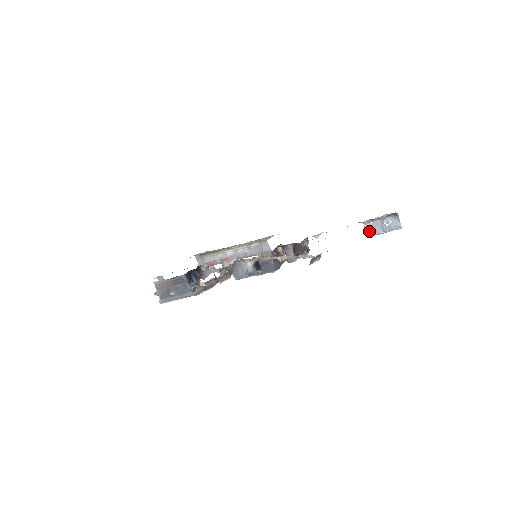
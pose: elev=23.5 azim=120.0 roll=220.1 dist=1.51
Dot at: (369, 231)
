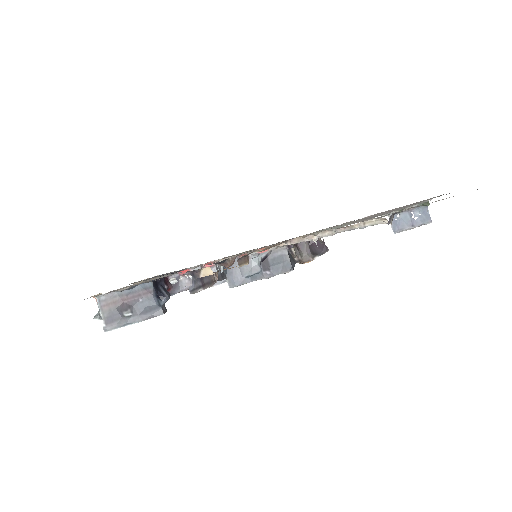
Dot at: (396, 226)
